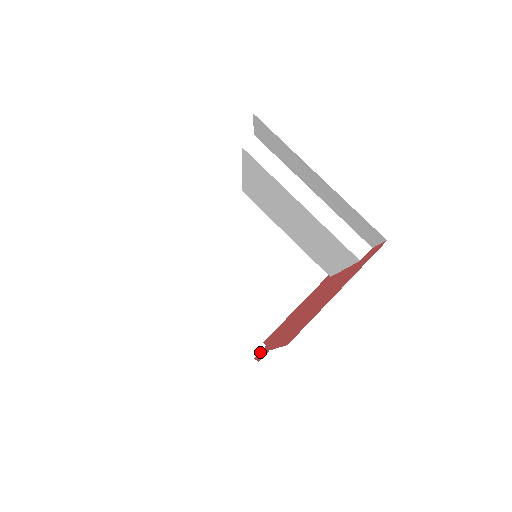
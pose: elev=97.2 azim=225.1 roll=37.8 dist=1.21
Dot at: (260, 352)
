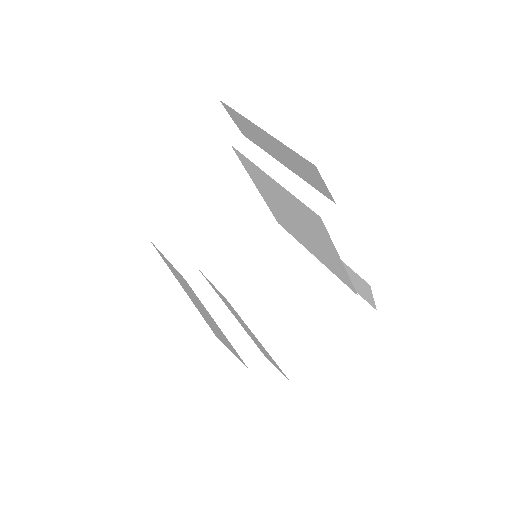
Dot at: occluded
